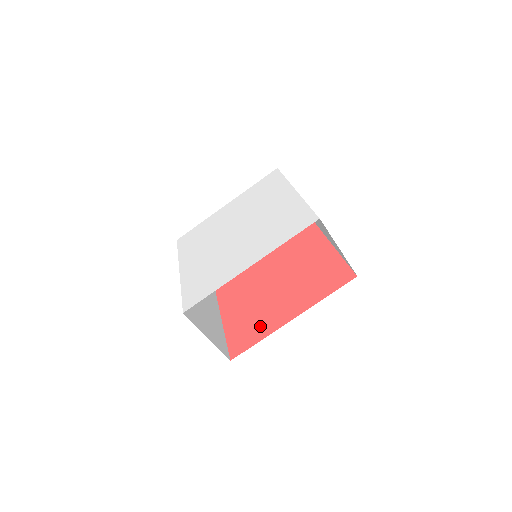
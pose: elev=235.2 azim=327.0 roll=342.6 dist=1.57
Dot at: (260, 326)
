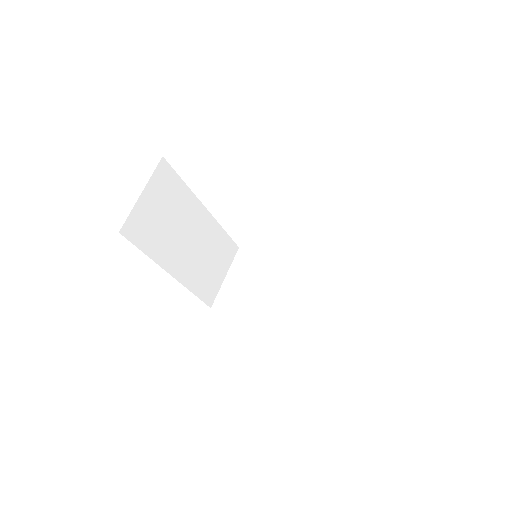
Dot at: occluded
